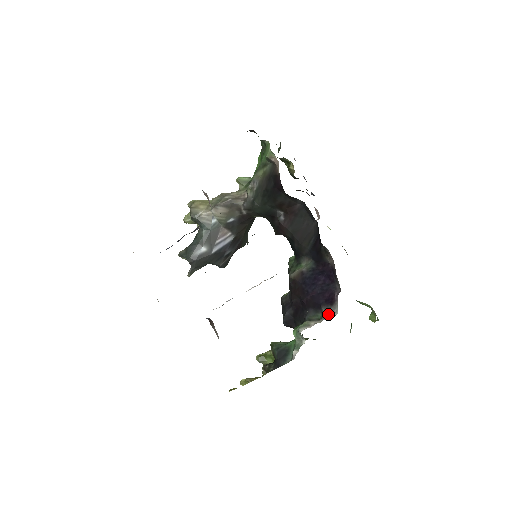
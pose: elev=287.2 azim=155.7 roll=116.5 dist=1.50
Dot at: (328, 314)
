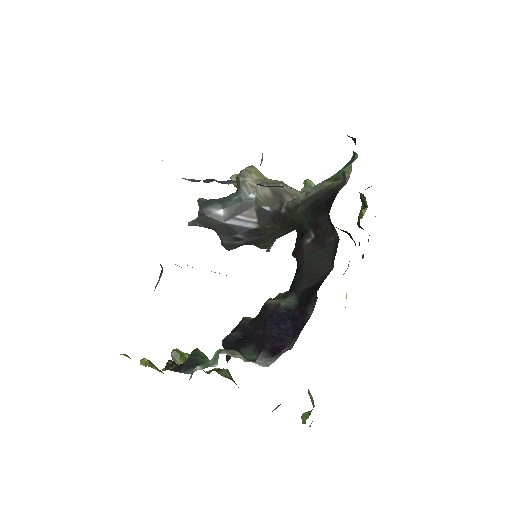
Dot at: (260, 361)
